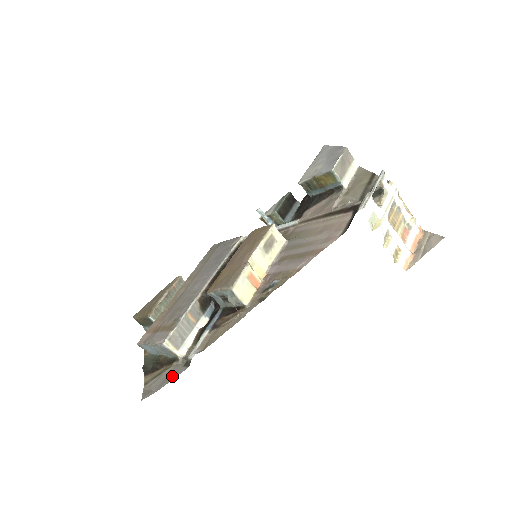
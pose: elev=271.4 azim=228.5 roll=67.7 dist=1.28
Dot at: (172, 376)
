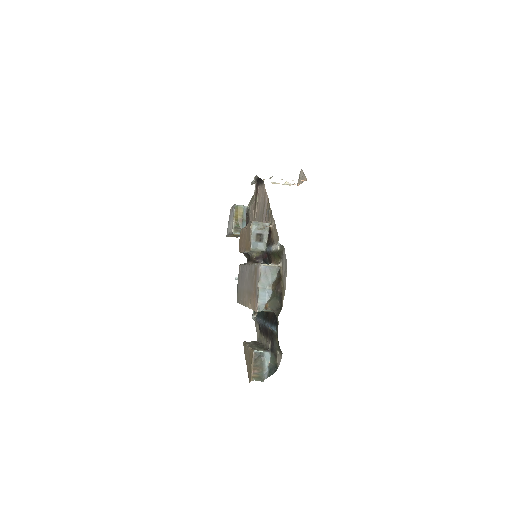
Dot at: (285, 260)
